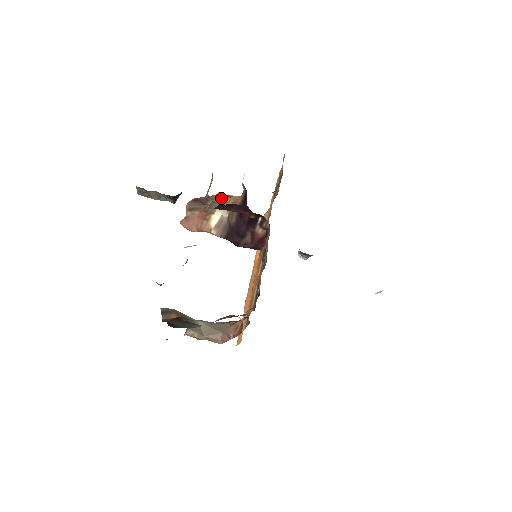
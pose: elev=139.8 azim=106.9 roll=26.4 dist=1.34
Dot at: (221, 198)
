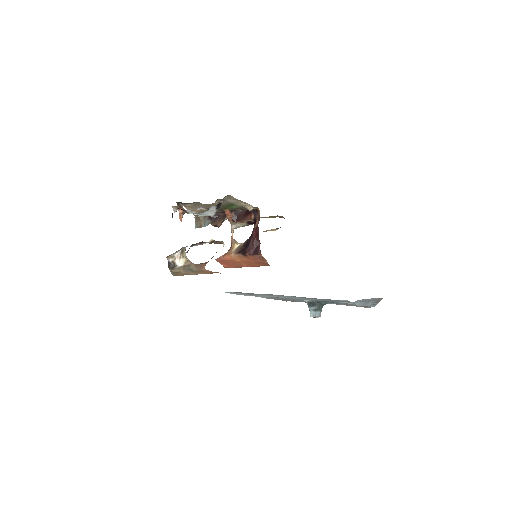
Dot at: occluded
